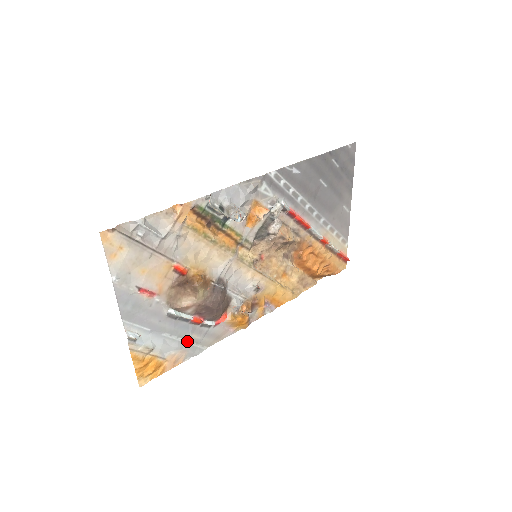
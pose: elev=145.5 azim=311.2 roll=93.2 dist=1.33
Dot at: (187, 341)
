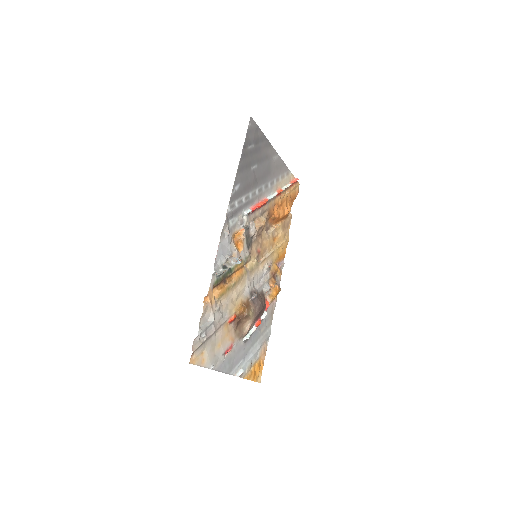
Dot at: (261, 337)
